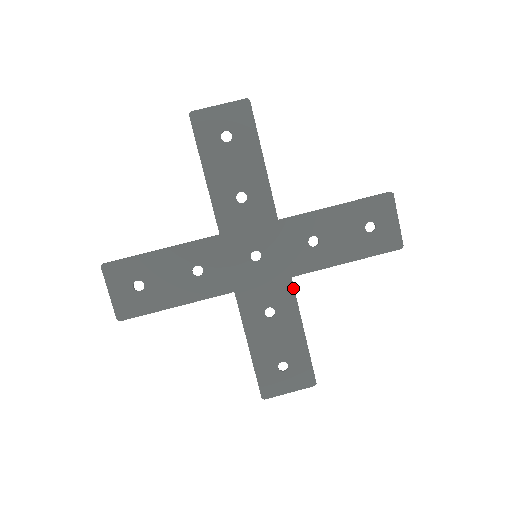
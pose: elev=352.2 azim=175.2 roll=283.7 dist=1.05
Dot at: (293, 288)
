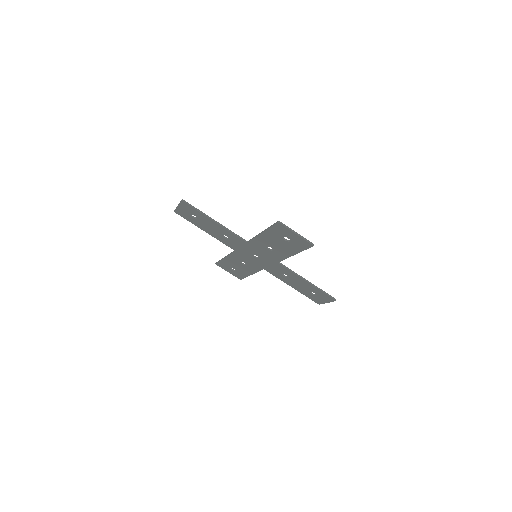
Dot at: occluded
